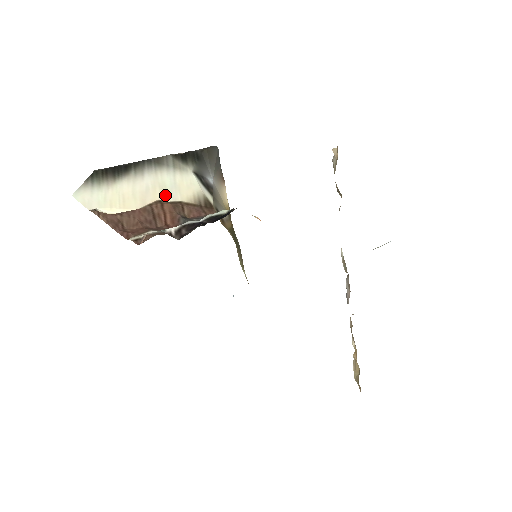
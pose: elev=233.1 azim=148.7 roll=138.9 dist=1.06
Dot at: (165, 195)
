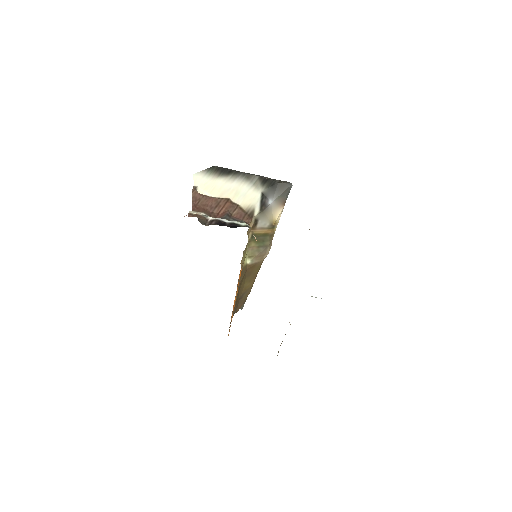
Dot at: (235, 197)
